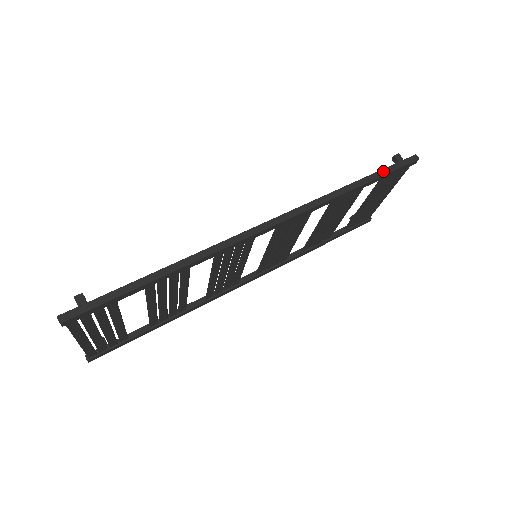
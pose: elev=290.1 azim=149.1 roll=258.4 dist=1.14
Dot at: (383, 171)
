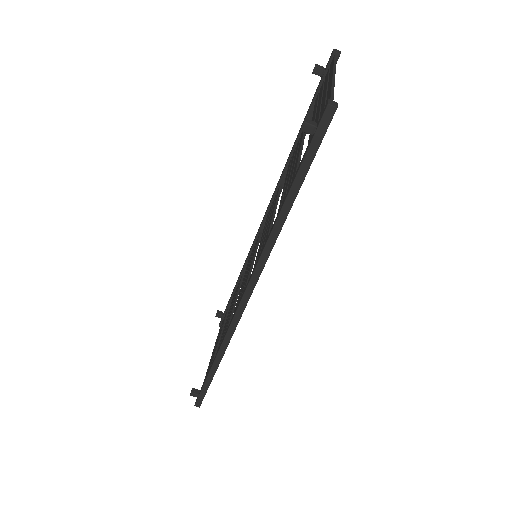
Dot at: (301, 171)
